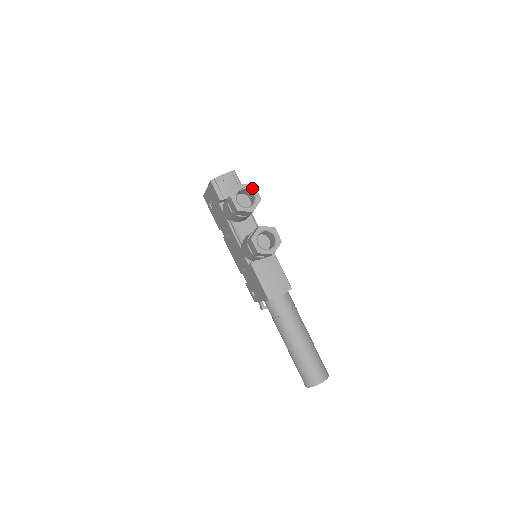
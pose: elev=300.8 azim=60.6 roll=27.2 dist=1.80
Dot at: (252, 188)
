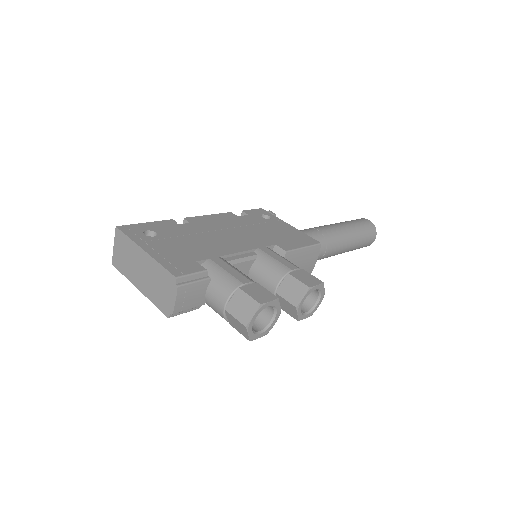
Dot at: (261, 309)
